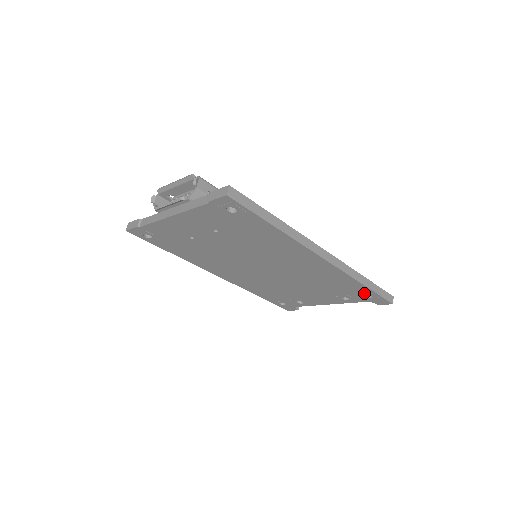
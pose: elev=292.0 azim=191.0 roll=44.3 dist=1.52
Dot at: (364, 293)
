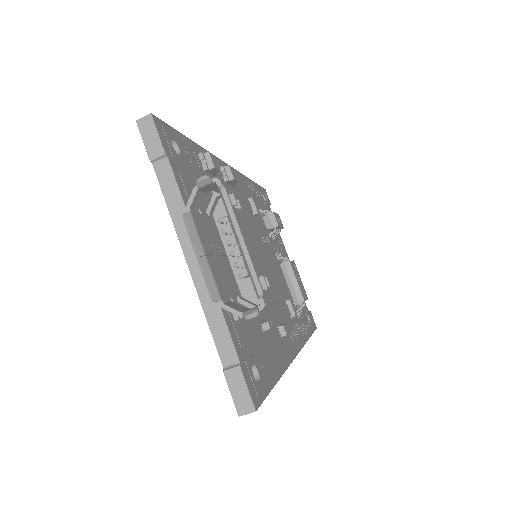
Dot at: occluded
